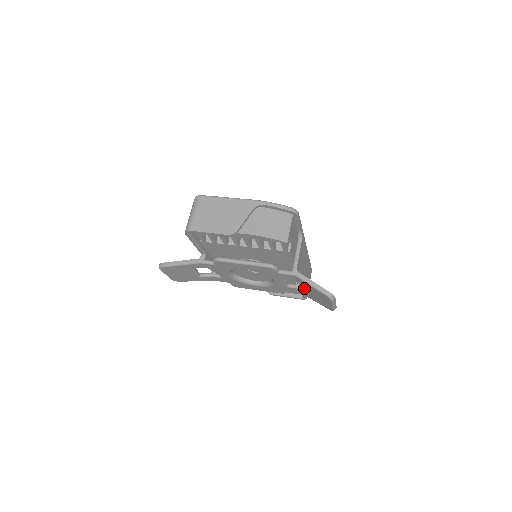
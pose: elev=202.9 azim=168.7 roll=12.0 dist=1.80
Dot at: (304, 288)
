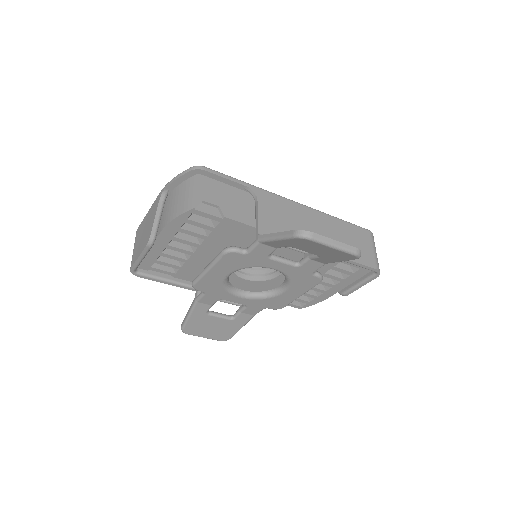
Dot at: occluded
